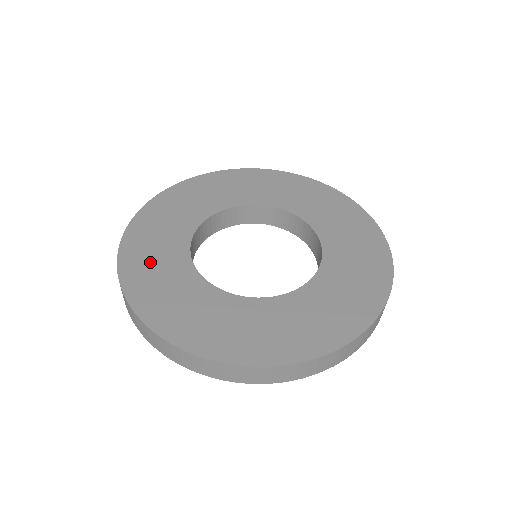
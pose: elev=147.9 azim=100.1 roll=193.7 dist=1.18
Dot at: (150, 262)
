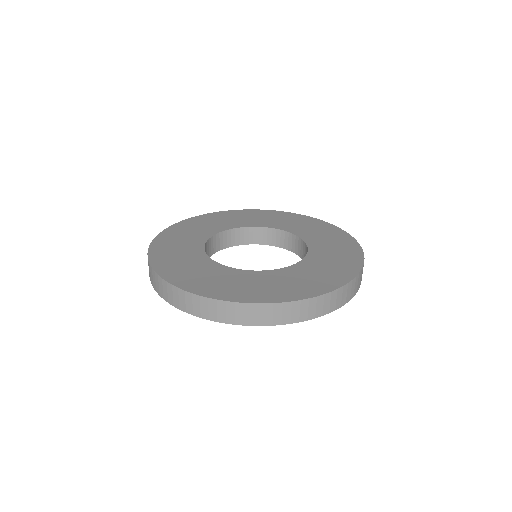
Dot at: (178, 262)
